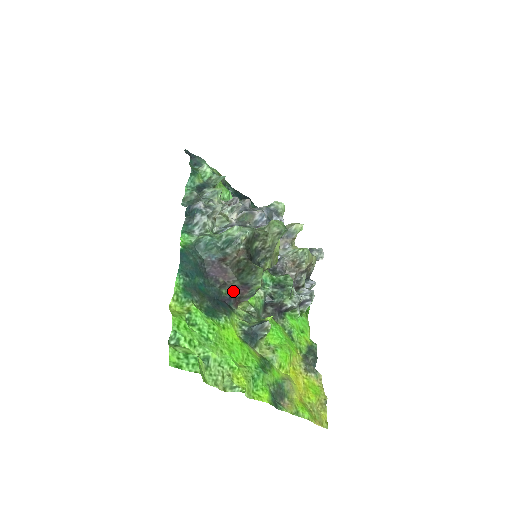
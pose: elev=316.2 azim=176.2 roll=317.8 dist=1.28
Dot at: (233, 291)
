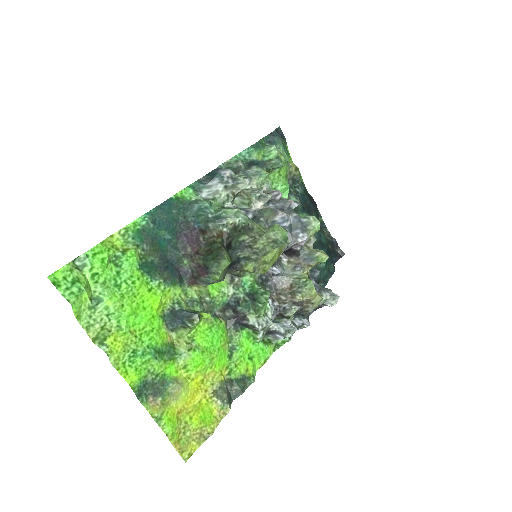
Dot at: (194, 267)
